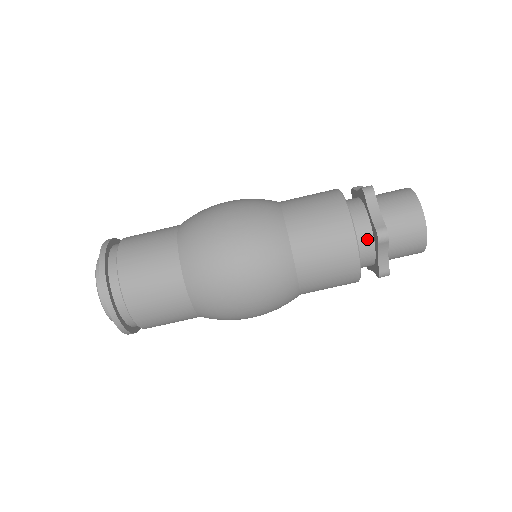
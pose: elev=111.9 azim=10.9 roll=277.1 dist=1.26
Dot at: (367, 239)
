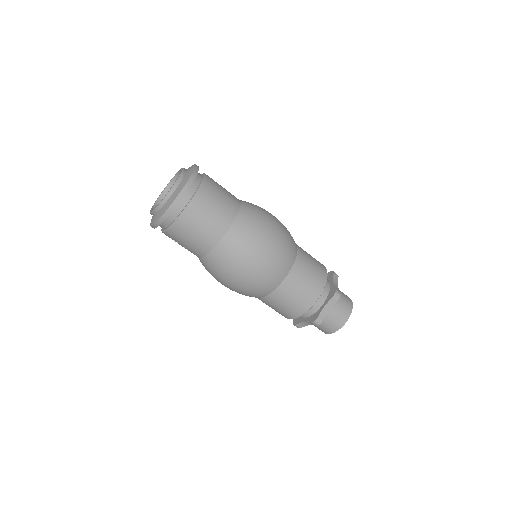
Dot at: (325, 293)
